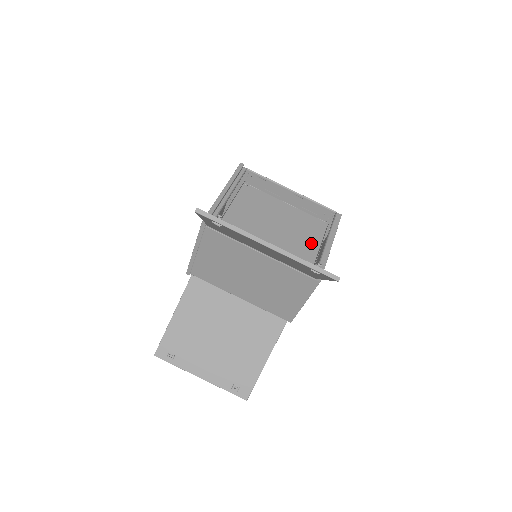
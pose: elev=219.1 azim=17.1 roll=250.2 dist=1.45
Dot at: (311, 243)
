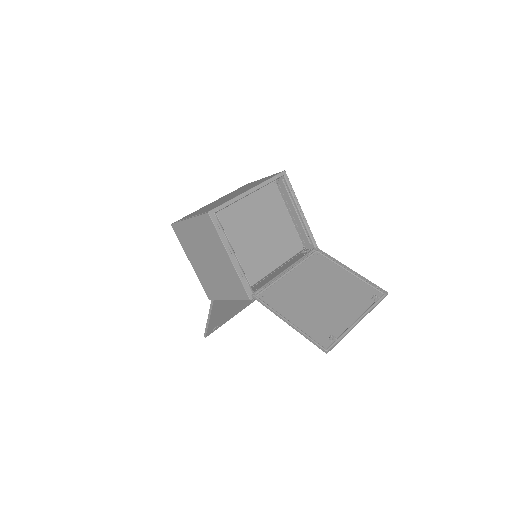
Dot at: (283, 215)
